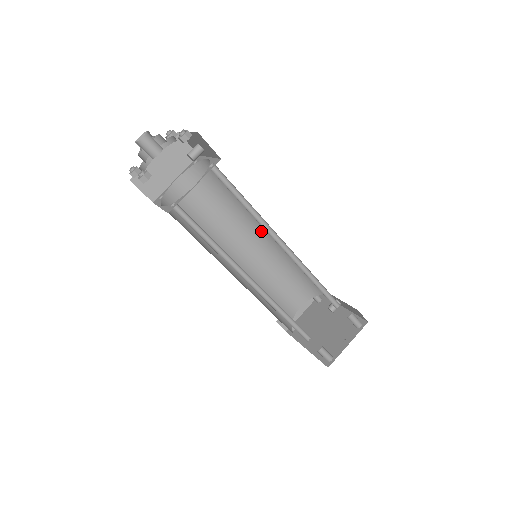
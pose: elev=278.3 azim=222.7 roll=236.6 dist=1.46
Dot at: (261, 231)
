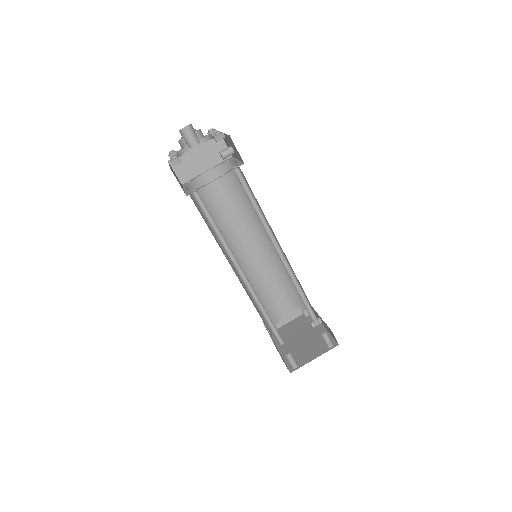
Dot at: occluded
